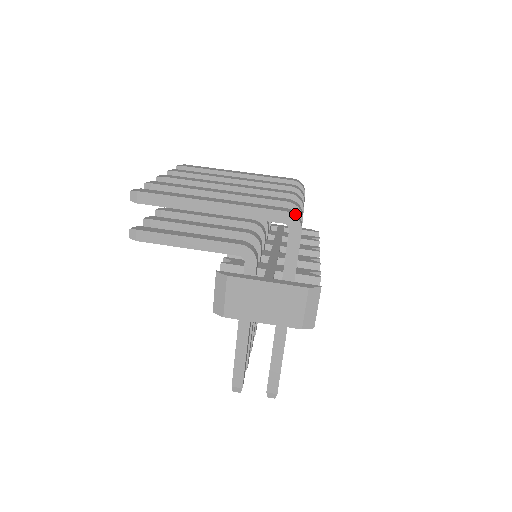
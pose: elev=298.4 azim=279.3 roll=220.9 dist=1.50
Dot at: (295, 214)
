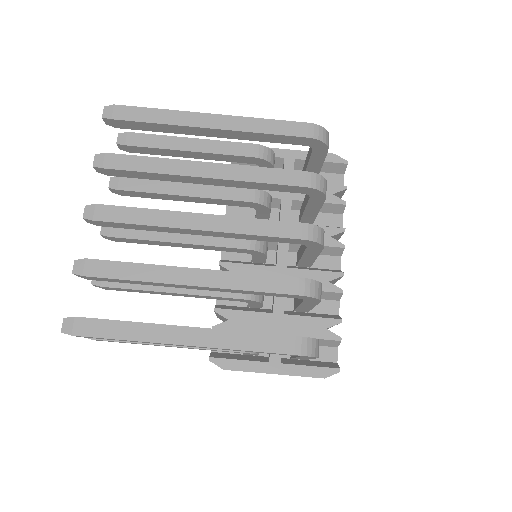
Dot at: (309, 349)
